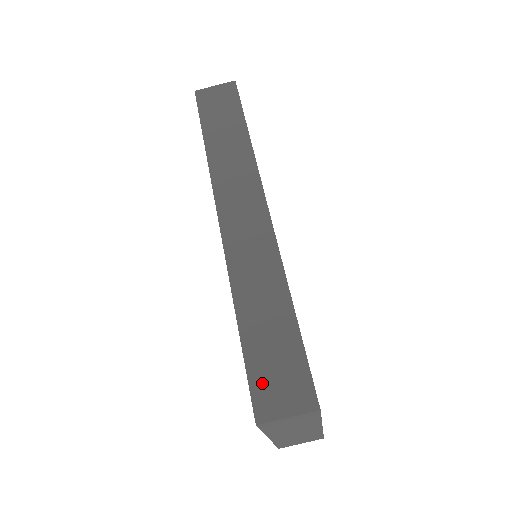
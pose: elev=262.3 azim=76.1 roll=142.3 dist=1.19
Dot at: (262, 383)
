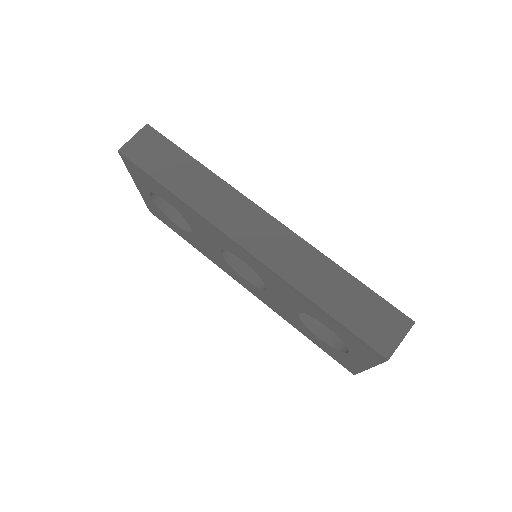
Dot at: (370, 333)
